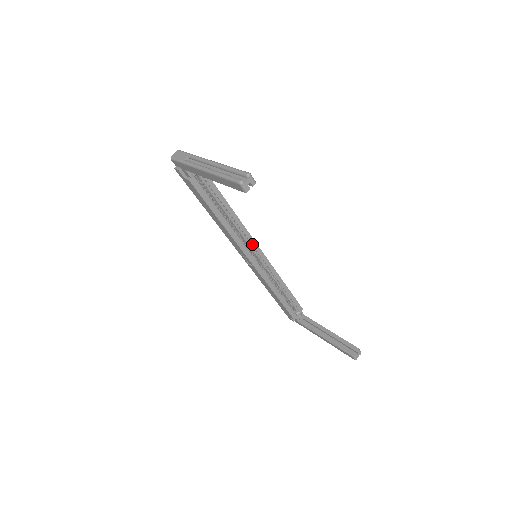
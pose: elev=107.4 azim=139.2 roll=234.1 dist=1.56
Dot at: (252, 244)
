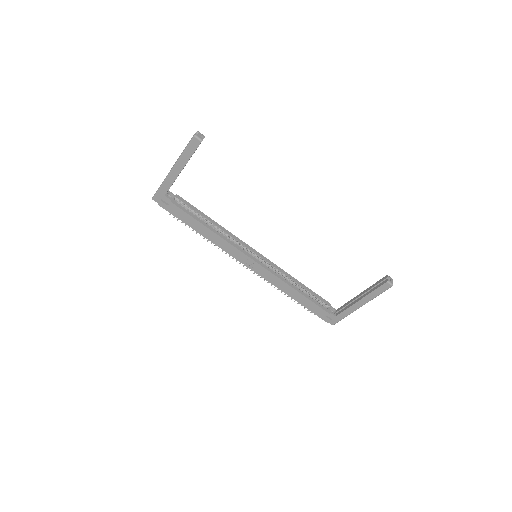
Dot at: (247, 247)
